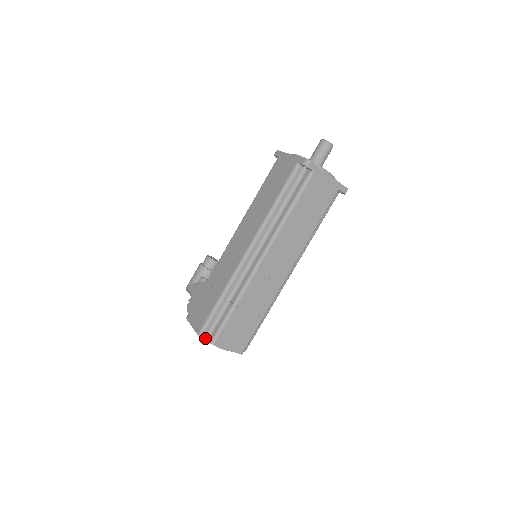
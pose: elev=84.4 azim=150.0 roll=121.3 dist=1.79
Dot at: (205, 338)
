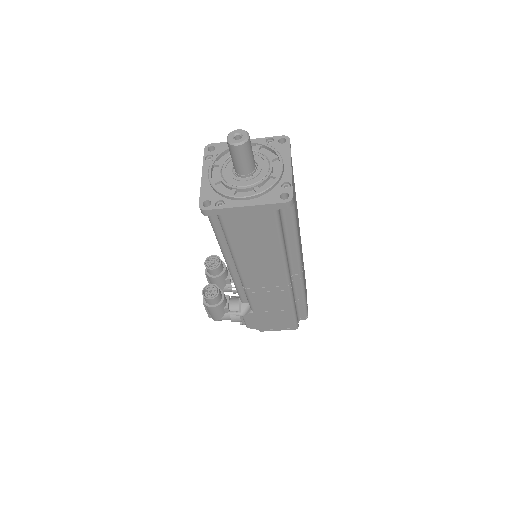
Dot at: (298, 322)
